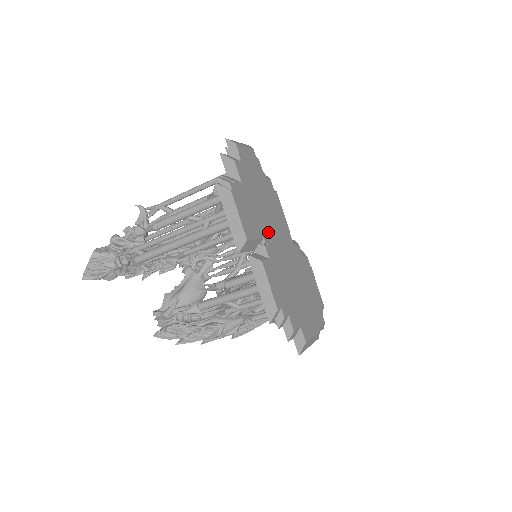
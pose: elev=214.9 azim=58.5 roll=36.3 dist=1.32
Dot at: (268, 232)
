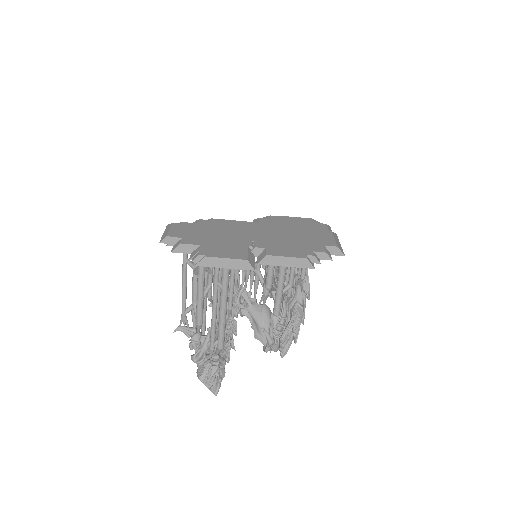
Dot at: (244, 240)
